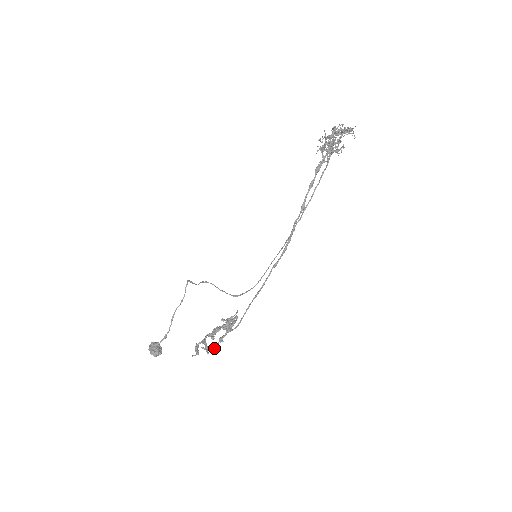
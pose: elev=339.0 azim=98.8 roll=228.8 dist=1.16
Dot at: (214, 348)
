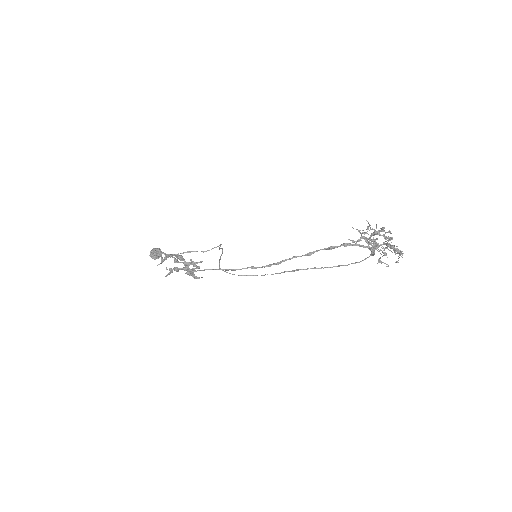
Dot at: occluded
